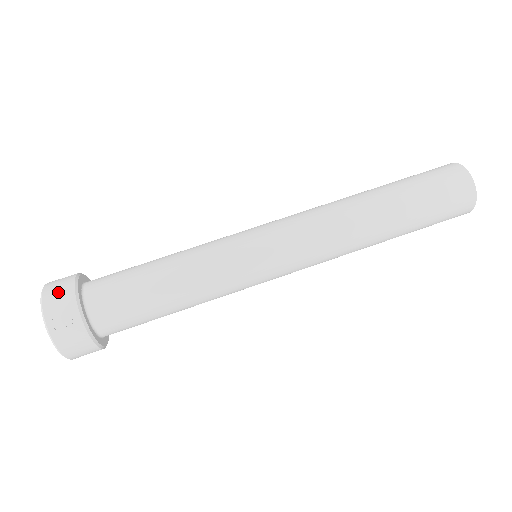
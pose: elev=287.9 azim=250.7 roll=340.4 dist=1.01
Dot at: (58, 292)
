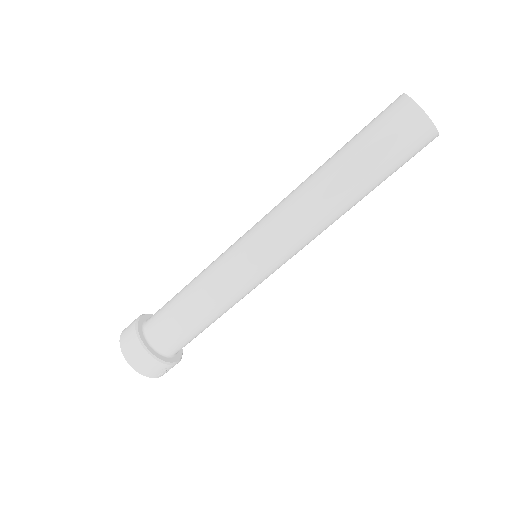
Dot at: (146, 365)
